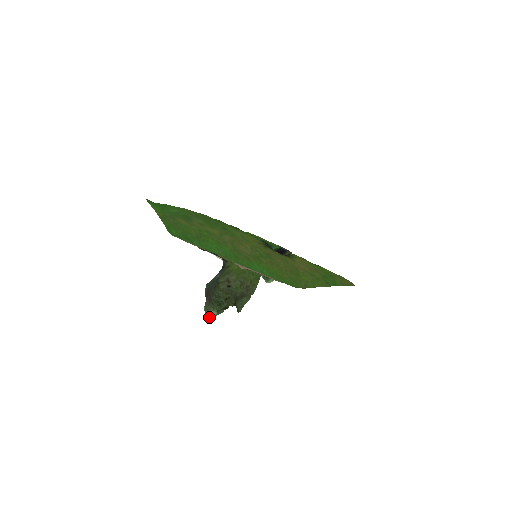
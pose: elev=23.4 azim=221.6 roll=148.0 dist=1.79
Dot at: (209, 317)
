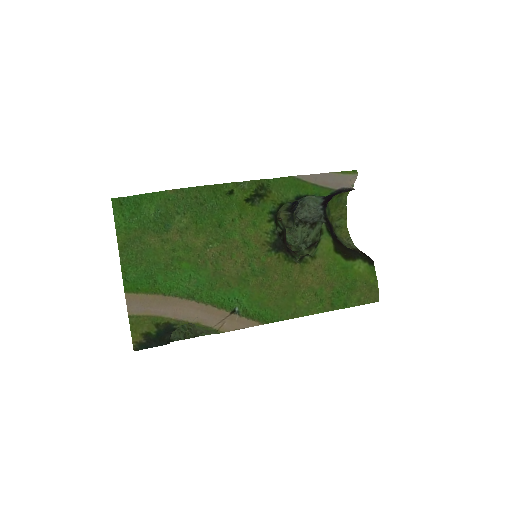
Dot at: (171, 337)
